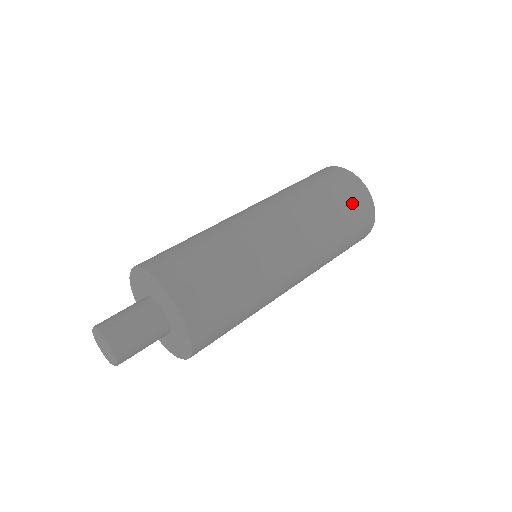
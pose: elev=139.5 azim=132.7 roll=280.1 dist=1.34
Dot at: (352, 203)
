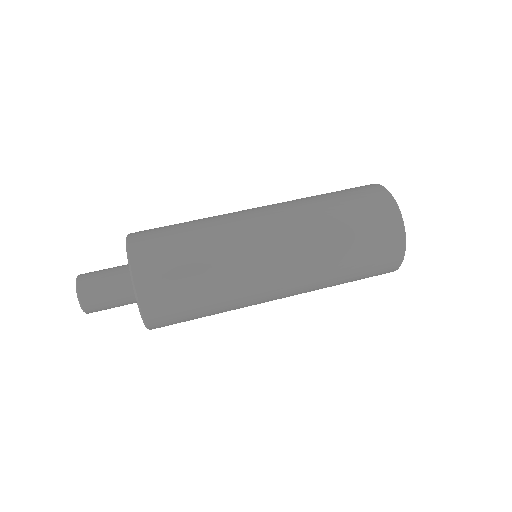
Dot at: (374, 268)
